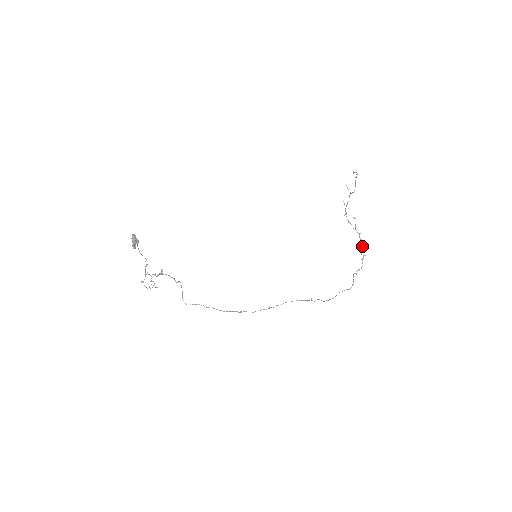
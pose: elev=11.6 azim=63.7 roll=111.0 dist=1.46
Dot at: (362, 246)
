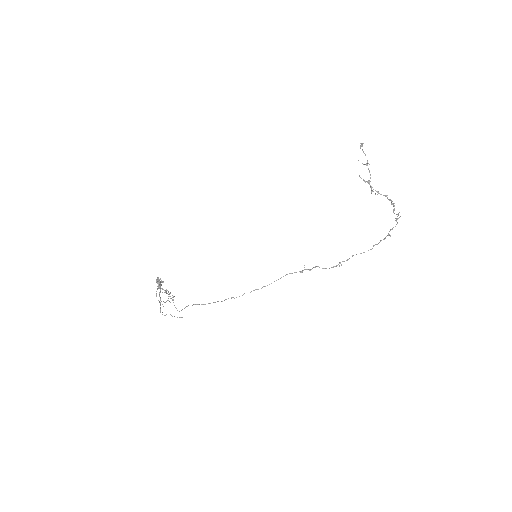
Dot at: (393, 205)
